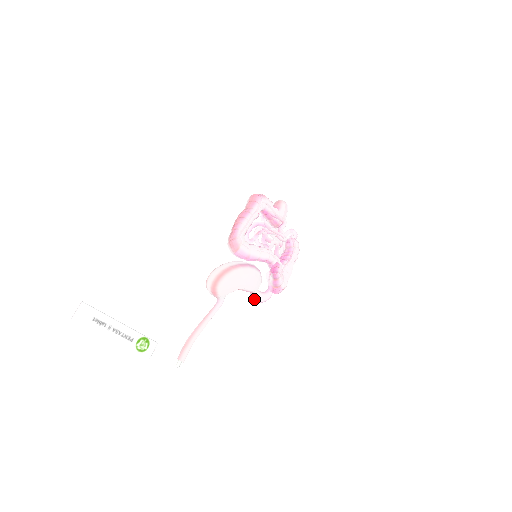
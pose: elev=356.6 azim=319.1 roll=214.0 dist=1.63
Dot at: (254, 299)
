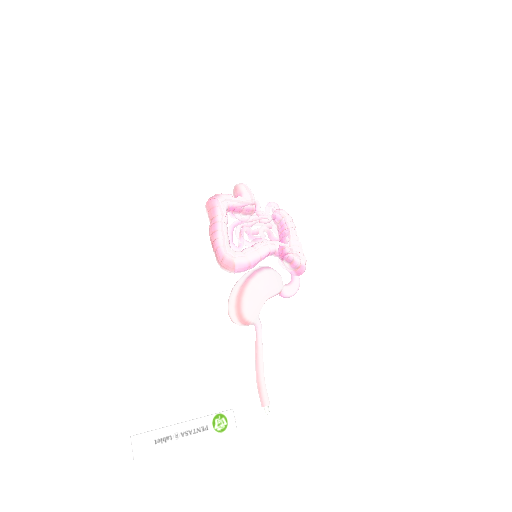
Dot at: (286, 297)
